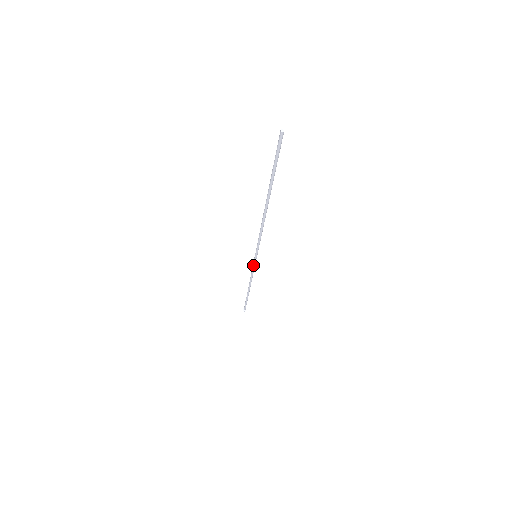
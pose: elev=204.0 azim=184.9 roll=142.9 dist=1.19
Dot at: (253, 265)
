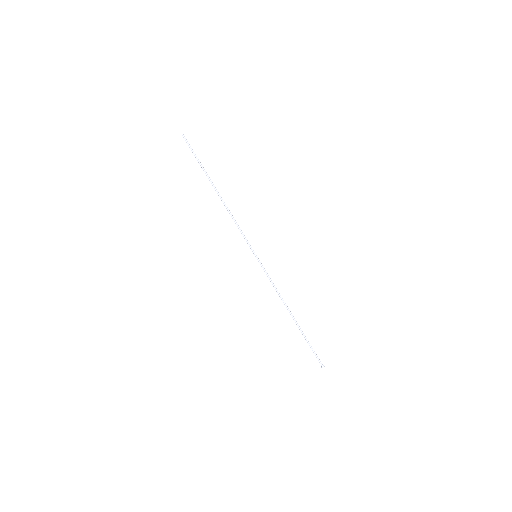
Dot at: (264, 270)
